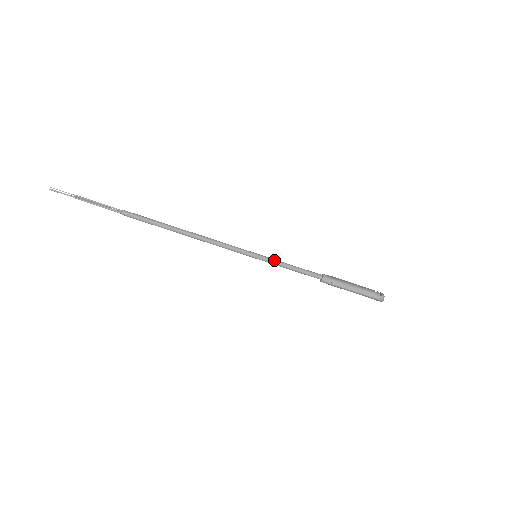
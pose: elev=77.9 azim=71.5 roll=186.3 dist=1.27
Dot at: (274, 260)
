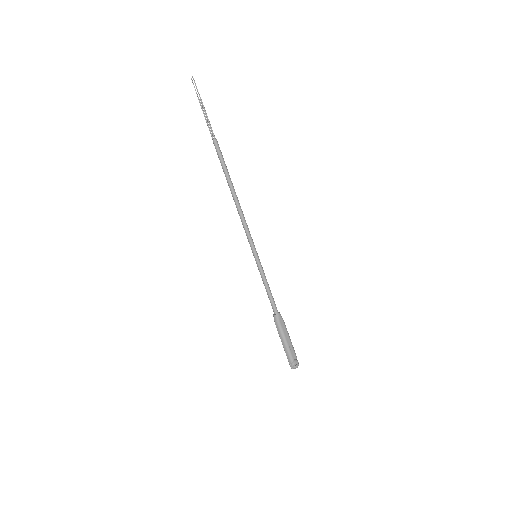
Dot at: (262, 271)
